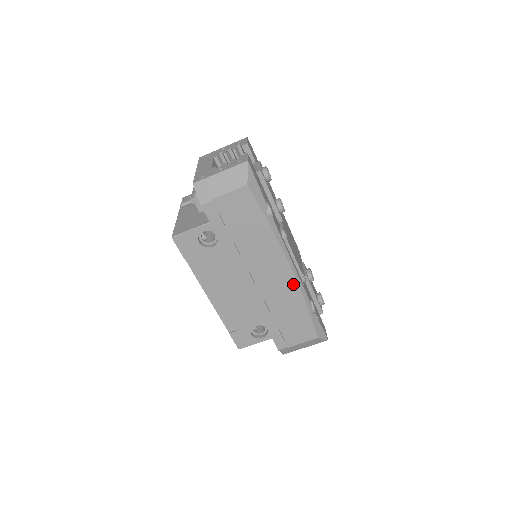
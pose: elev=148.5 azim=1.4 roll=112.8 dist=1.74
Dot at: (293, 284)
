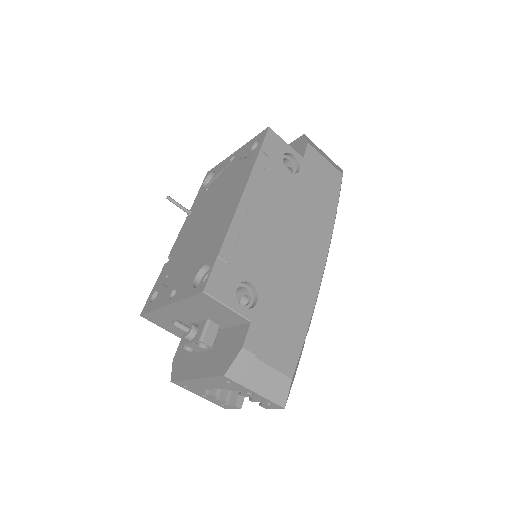
Dot at: (316, 282)
